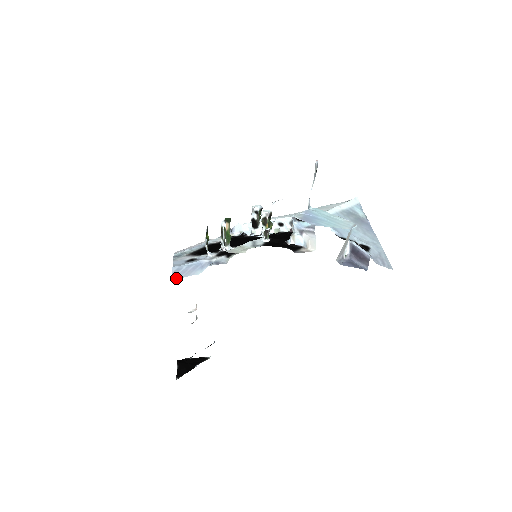
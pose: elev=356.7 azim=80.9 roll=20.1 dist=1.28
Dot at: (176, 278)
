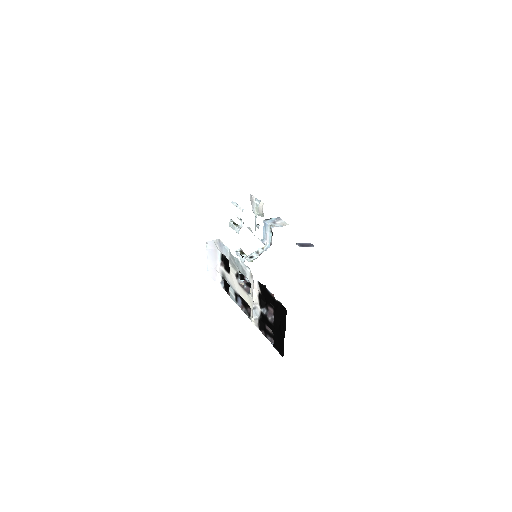
Dot at: occluded
